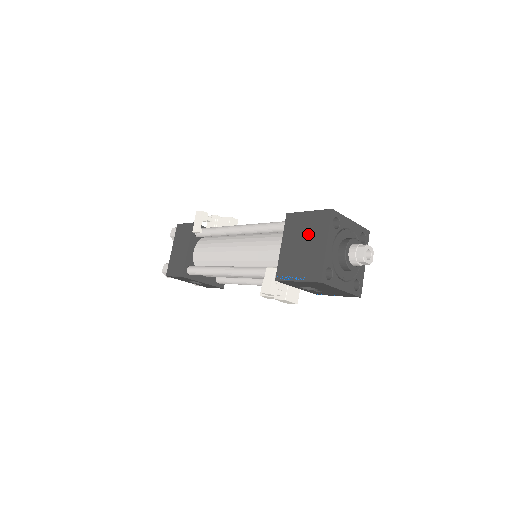
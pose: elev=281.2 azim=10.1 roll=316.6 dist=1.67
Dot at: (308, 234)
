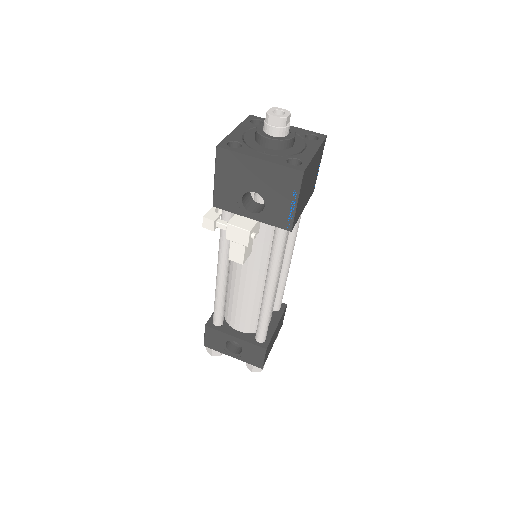
Dot at: occluded
